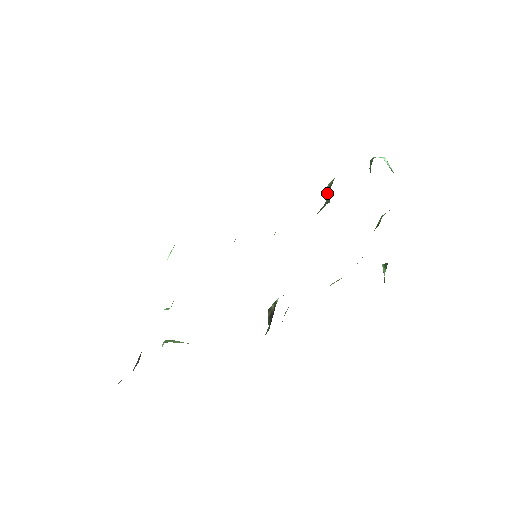
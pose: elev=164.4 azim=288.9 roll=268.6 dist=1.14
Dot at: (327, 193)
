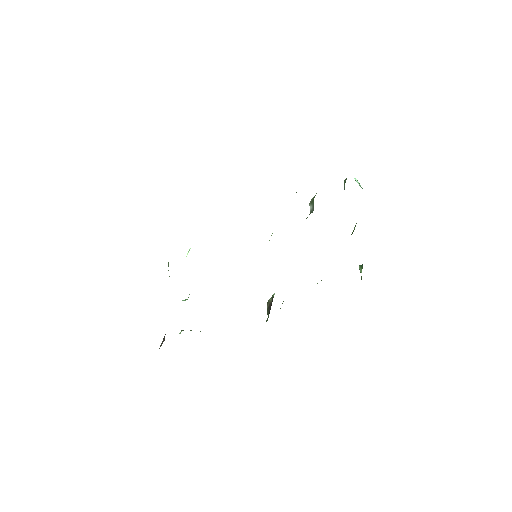
Dot at: (311, 205)
